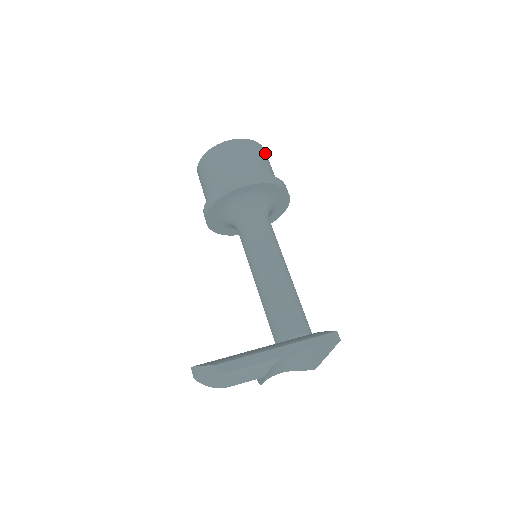
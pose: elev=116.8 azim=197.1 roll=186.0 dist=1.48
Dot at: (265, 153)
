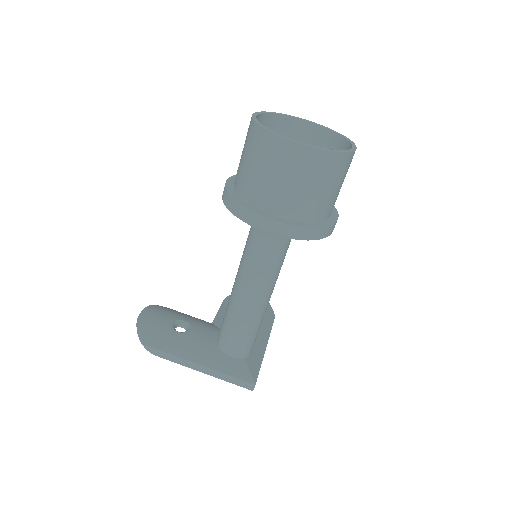
Dot at: (344, 164)
